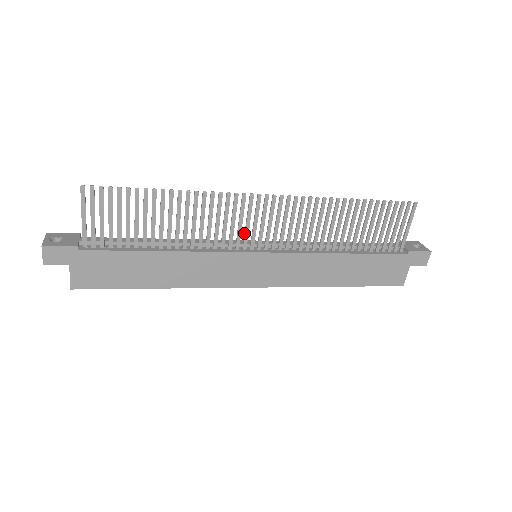
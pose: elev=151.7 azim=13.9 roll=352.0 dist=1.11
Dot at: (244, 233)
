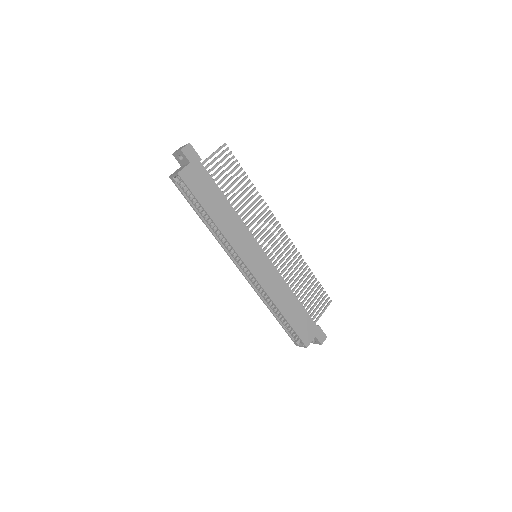
Dot at: (262, 236)
